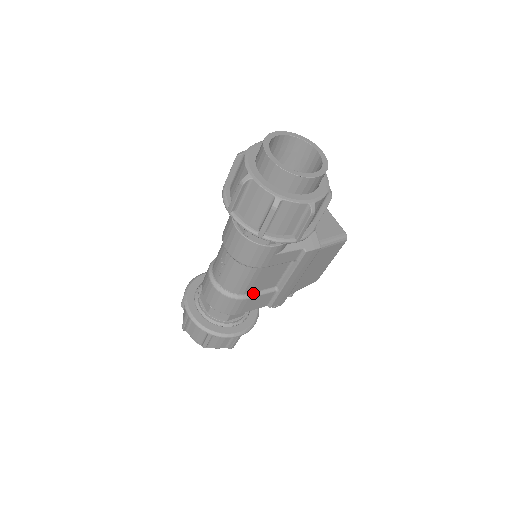
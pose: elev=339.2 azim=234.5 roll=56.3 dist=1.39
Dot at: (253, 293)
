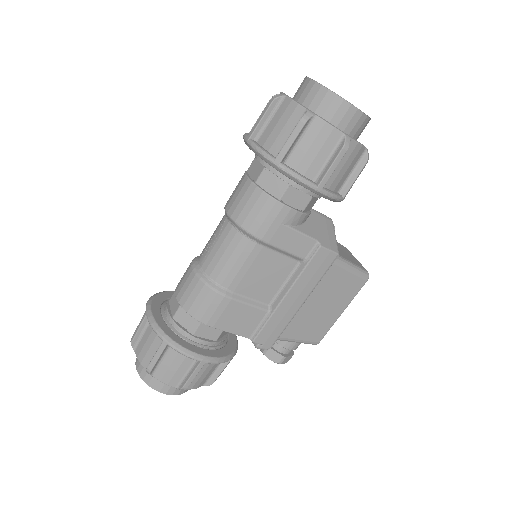
Dot at: (239, 296)
